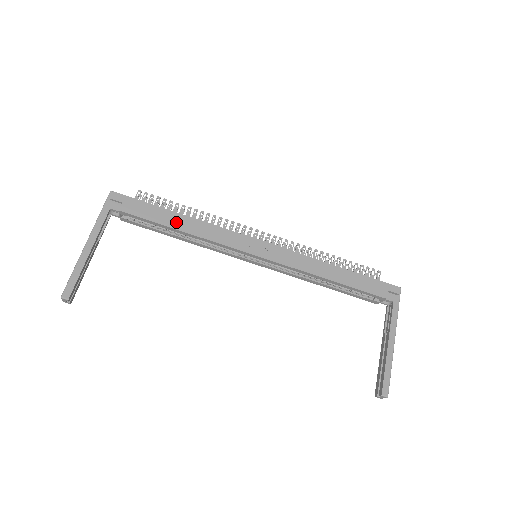
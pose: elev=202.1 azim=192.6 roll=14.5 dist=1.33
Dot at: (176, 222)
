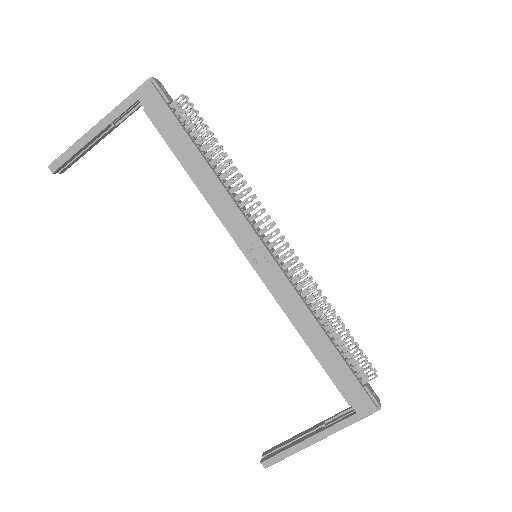
Dot at: (192, 164)
